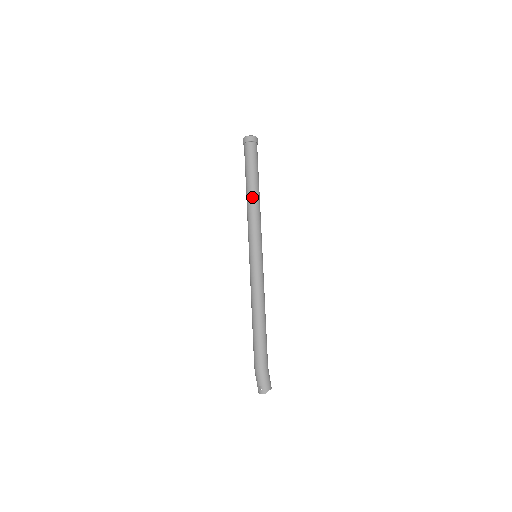
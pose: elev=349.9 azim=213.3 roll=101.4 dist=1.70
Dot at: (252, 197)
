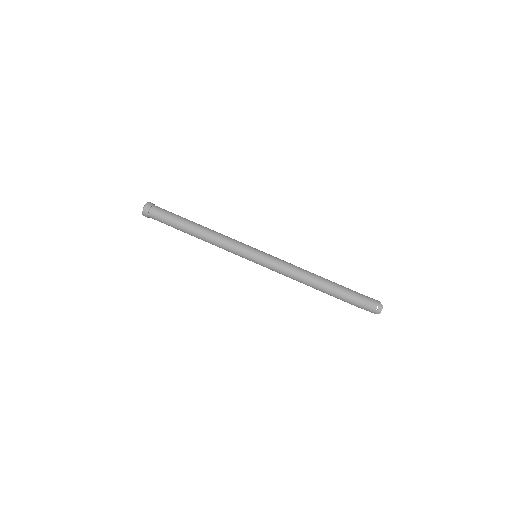
Dot at: (202, 231)
